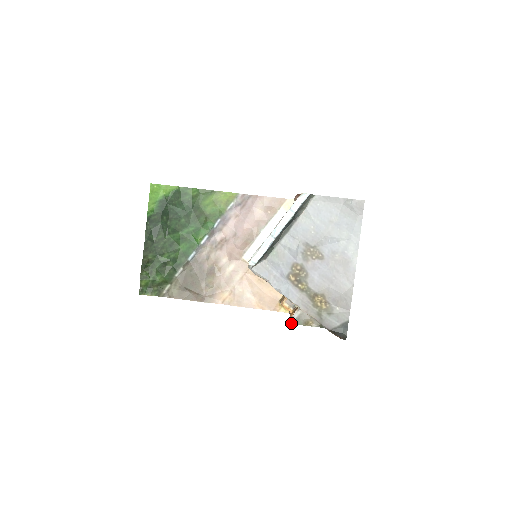
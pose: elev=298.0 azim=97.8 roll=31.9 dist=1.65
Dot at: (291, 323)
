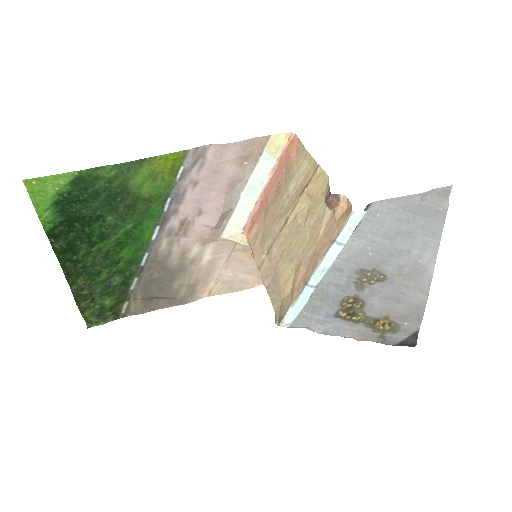
Dot at: occluded
